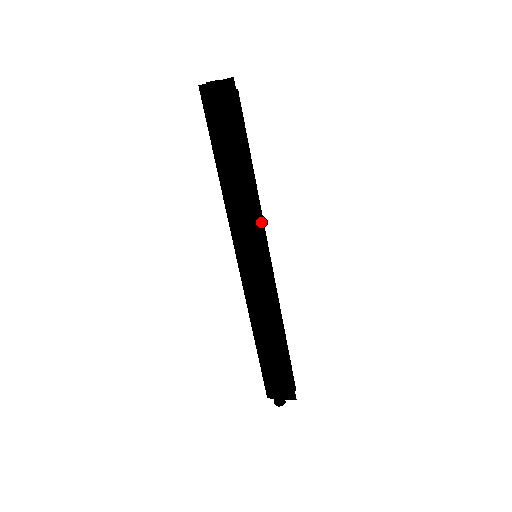
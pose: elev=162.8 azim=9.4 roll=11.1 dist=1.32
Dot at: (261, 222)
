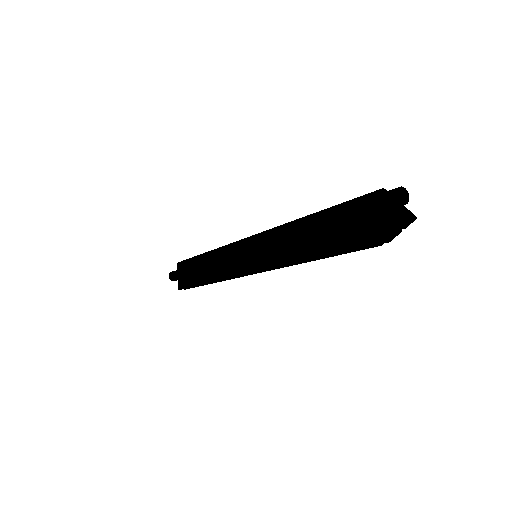
Dot at: (271, 268)
